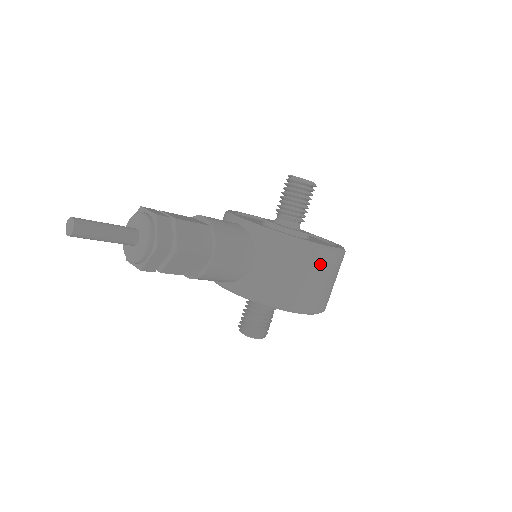
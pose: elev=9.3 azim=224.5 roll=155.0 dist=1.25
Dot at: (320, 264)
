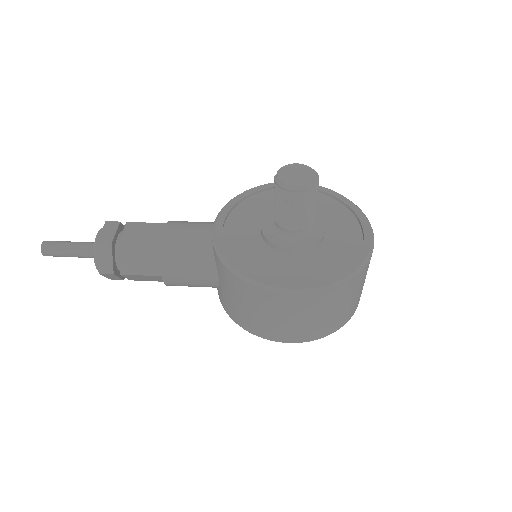
Dot at: (276, 305)
